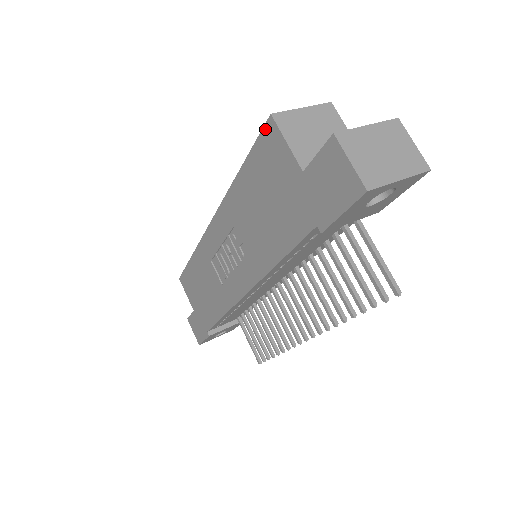
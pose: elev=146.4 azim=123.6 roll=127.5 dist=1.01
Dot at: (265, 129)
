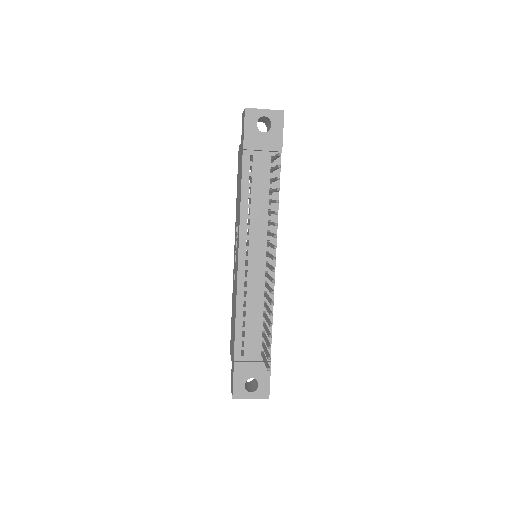
Dot at: (238, 155)
